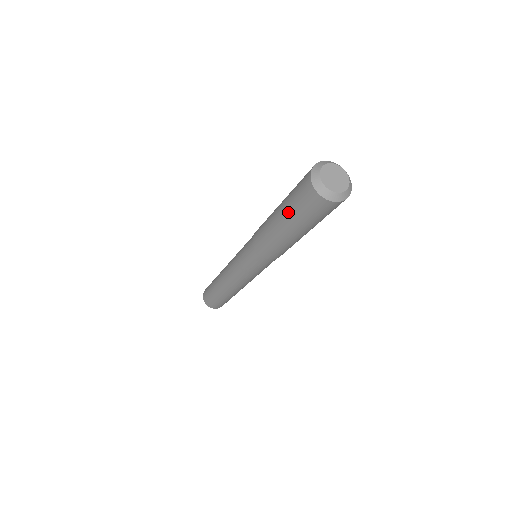
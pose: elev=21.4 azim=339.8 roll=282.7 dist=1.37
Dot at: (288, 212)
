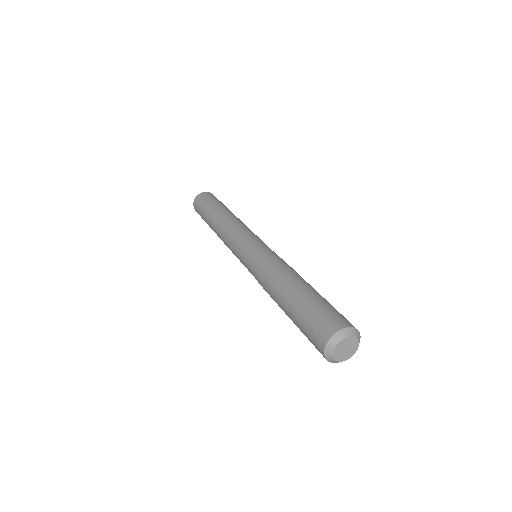
Dot at: occluded
